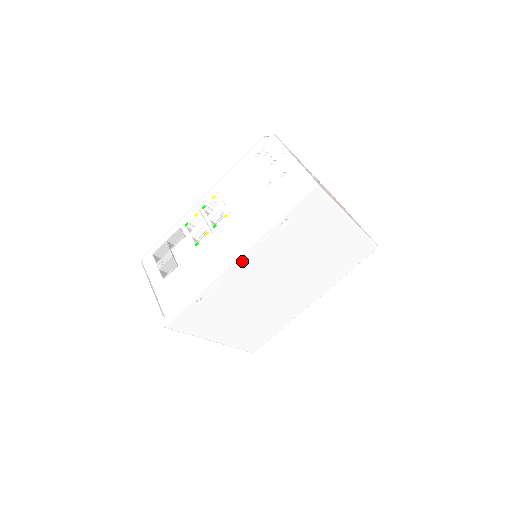
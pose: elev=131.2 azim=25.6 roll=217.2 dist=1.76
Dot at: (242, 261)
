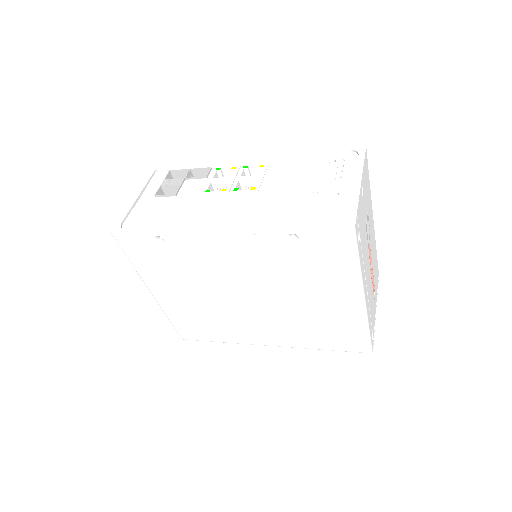
Dot at: (225, 237)
